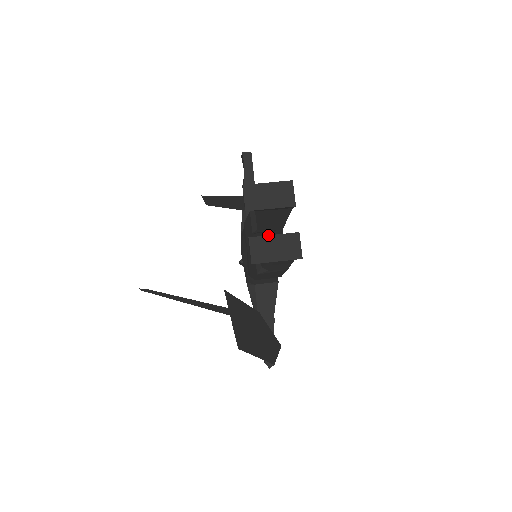
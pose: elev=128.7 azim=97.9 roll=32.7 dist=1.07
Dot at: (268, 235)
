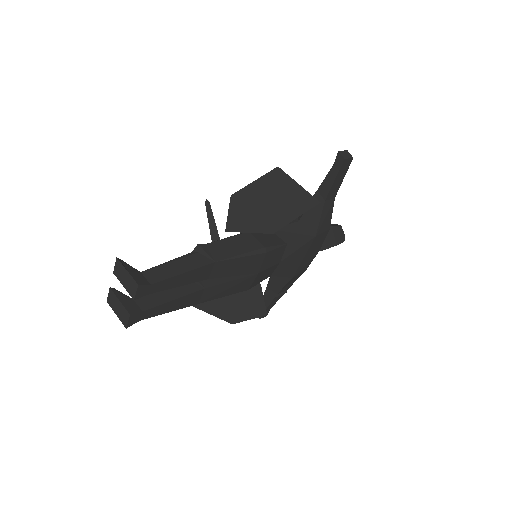
Dot at: (117, 297)
